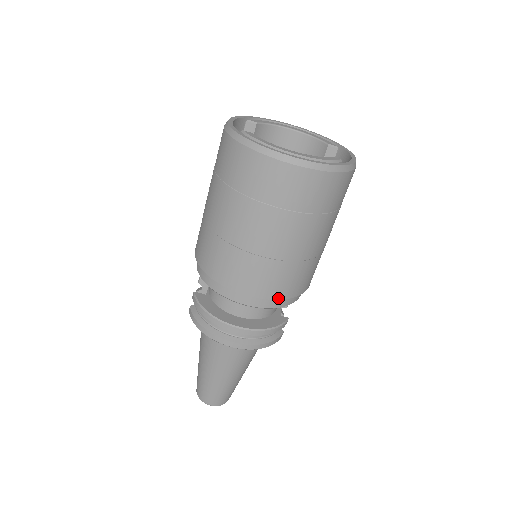
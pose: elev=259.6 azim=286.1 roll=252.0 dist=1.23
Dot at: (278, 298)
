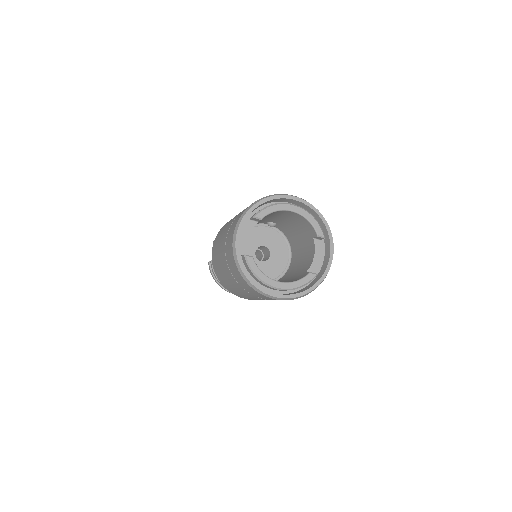
Dot at: occluded
